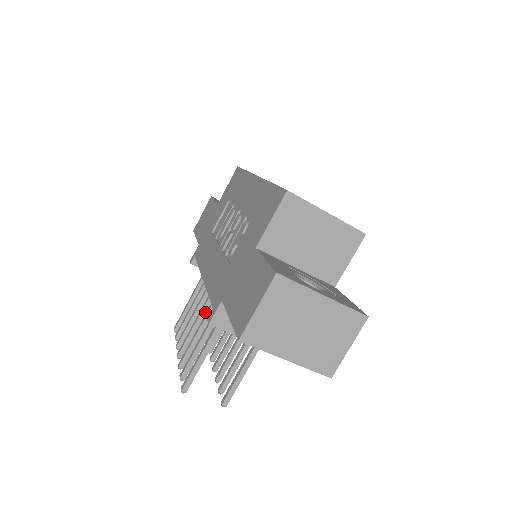
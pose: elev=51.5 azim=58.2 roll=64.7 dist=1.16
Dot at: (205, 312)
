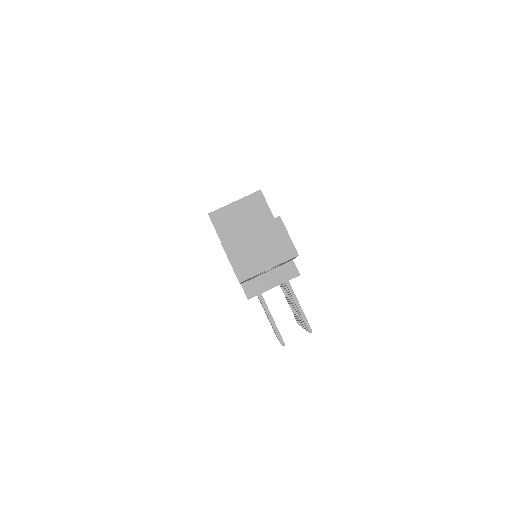
Dot at: occluded
